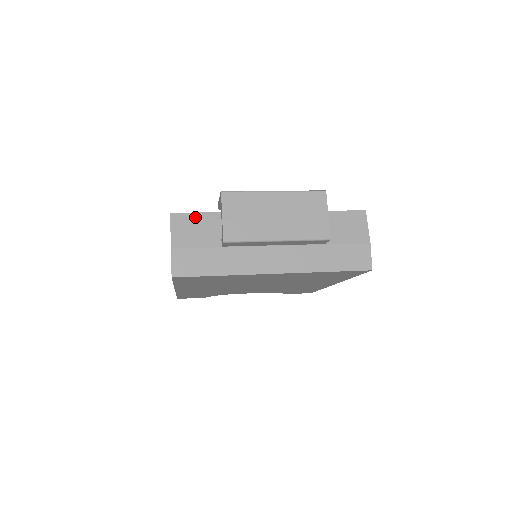
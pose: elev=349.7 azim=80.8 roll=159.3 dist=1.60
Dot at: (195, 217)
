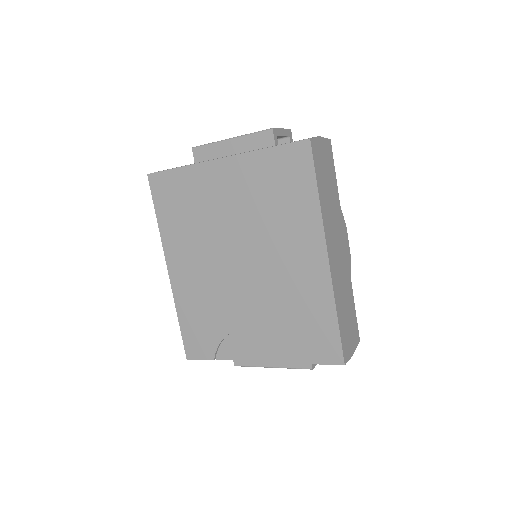
Dot at: occluded
